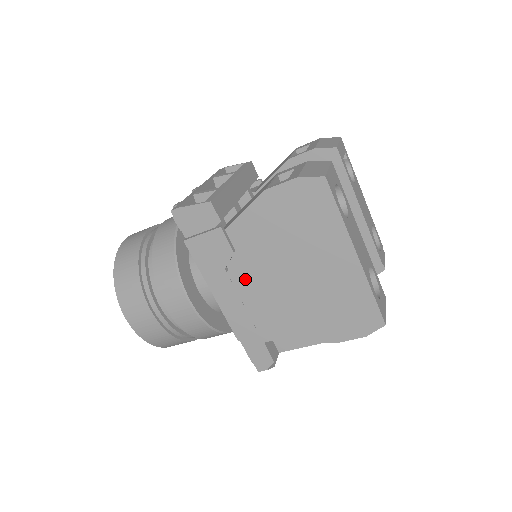
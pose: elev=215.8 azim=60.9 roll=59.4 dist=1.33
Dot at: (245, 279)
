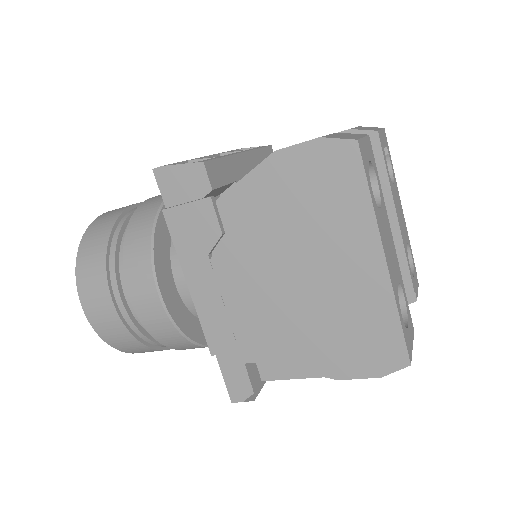
Dot at: (232, 272)
